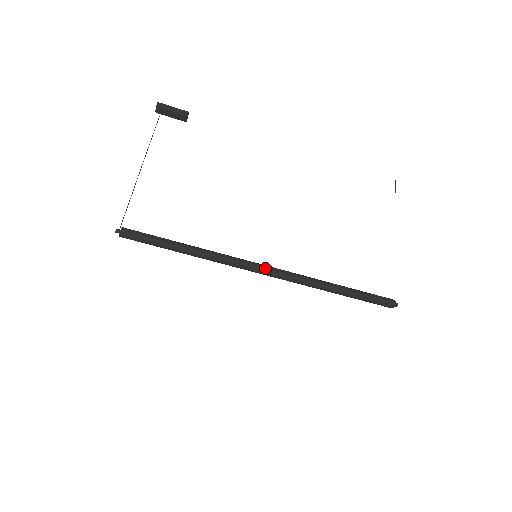
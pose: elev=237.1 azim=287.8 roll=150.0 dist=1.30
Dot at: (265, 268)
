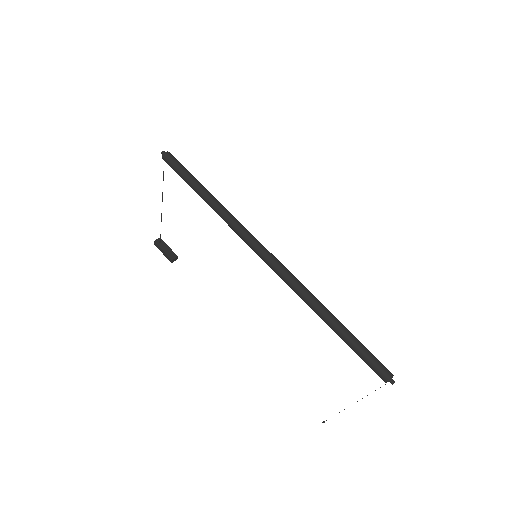
Dot at: (271, 253)
